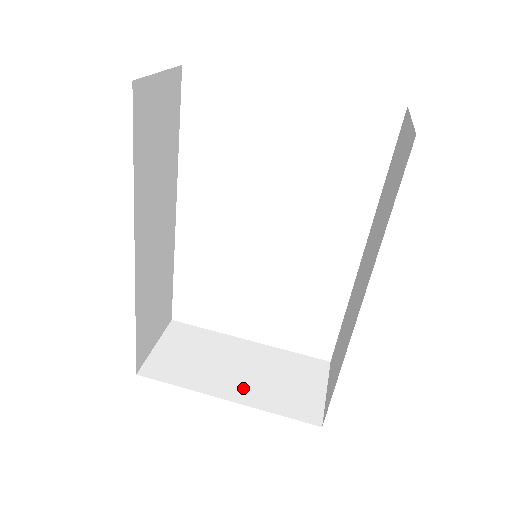
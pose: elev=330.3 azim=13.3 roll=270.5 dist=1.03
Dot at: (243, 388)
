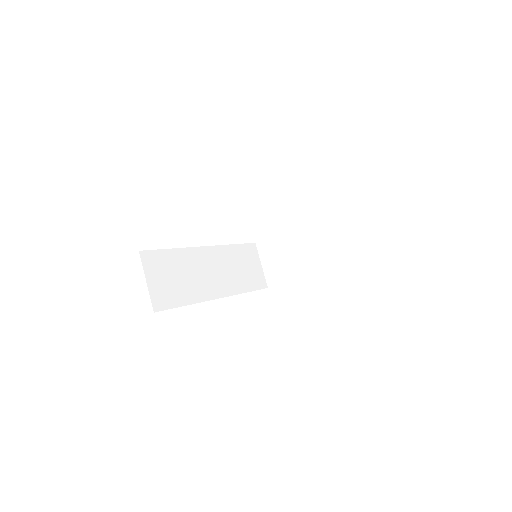
Dot at: (311, 263)
